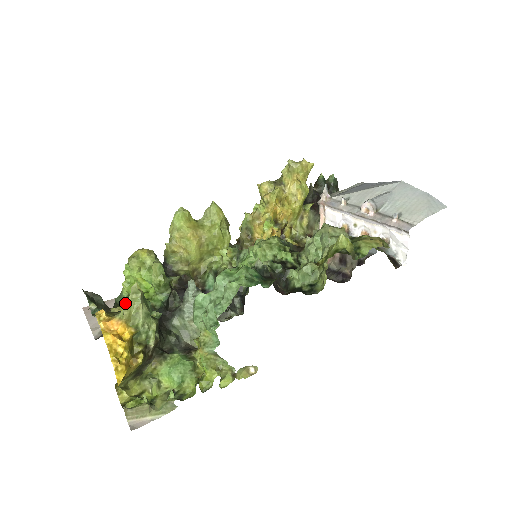
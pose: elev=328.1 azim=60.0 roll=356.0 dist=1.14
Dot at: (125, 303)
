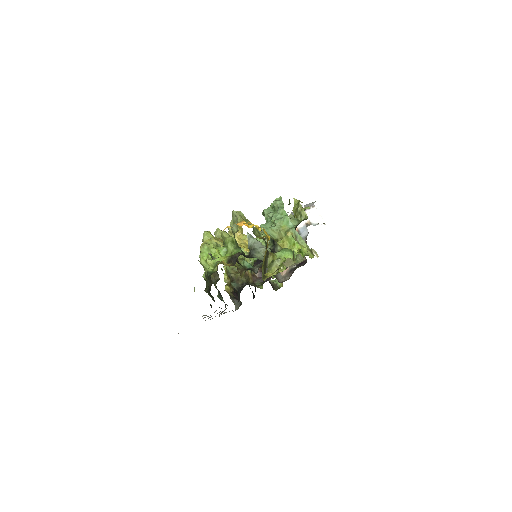
Dot at: (237, 215)
